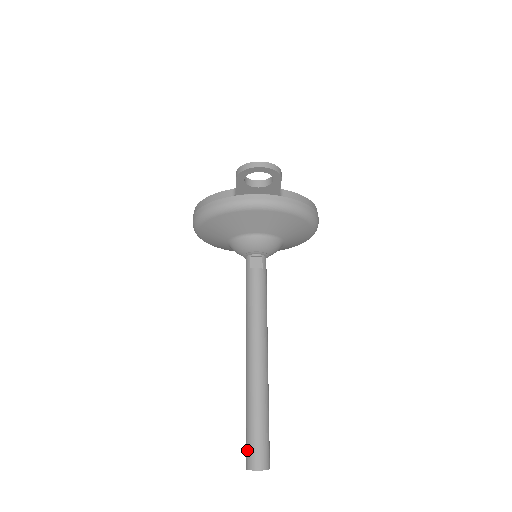
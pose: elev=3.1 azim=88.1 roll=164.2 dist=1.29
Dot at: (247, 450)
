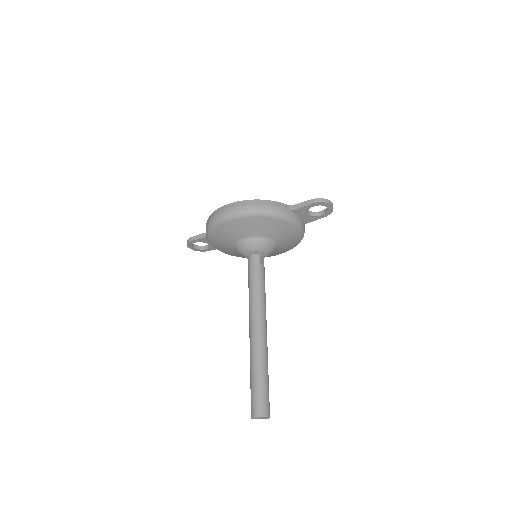
Dot at: (260, 402)
